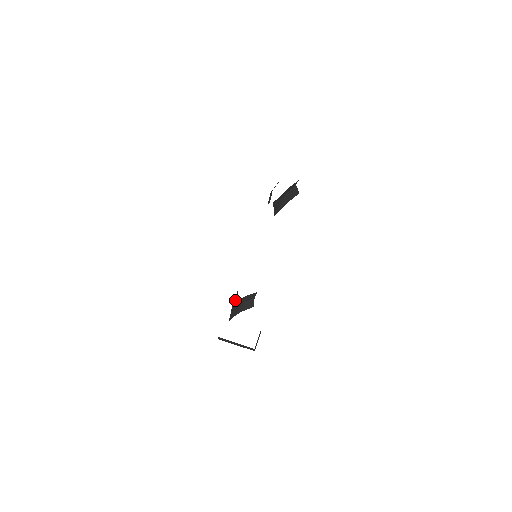
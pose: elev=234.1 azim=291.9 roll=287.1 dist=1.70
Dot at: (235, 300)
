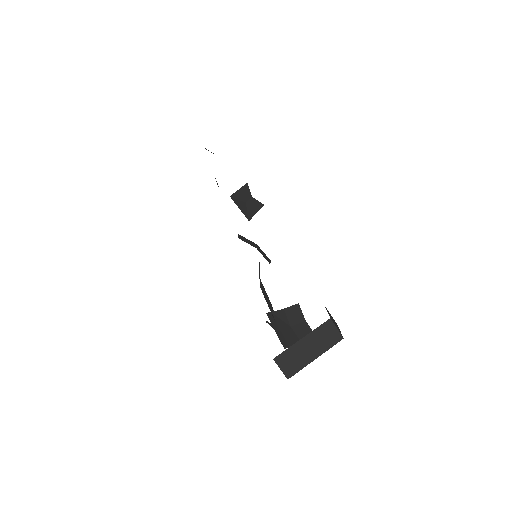
Dot at: occluded
